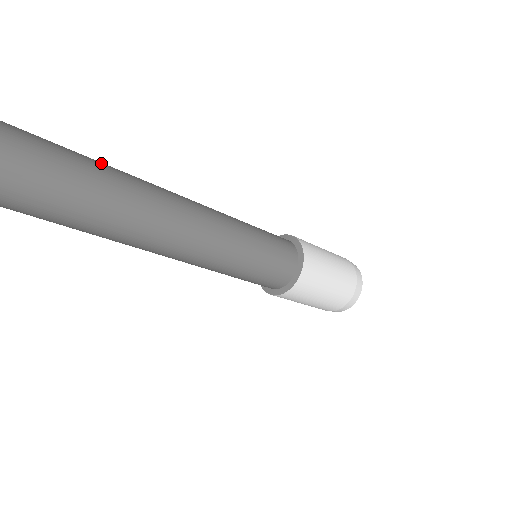
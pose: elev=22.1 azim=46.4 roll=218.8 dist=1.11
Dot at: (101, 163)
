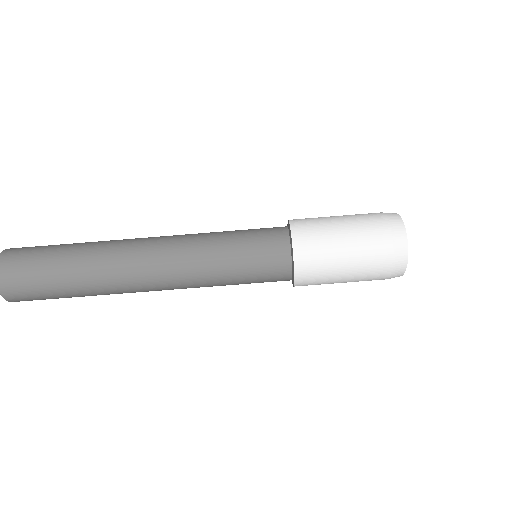
Dot at: occluded
